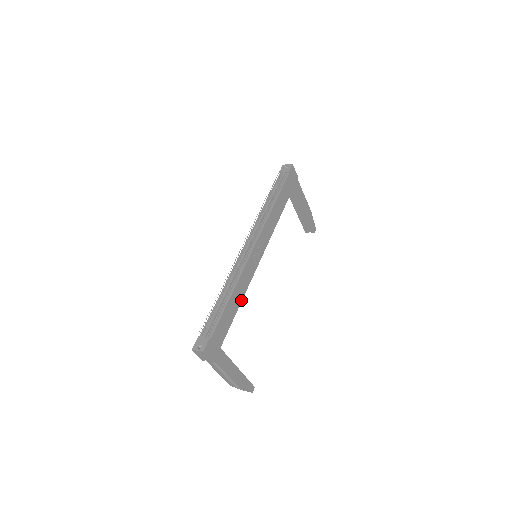
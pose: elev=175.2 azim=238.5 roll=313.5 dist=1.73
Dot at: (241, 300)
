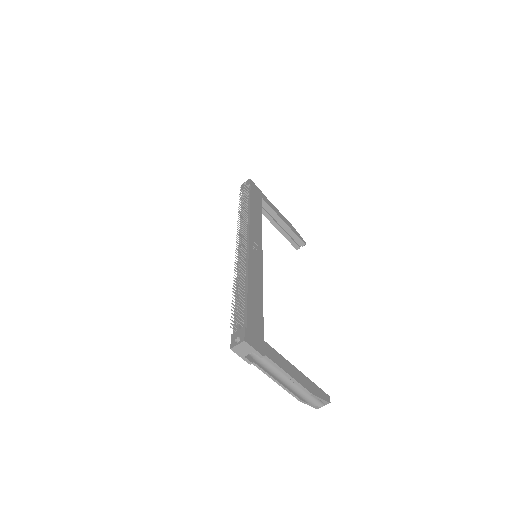
Dot at: (262, 292)
